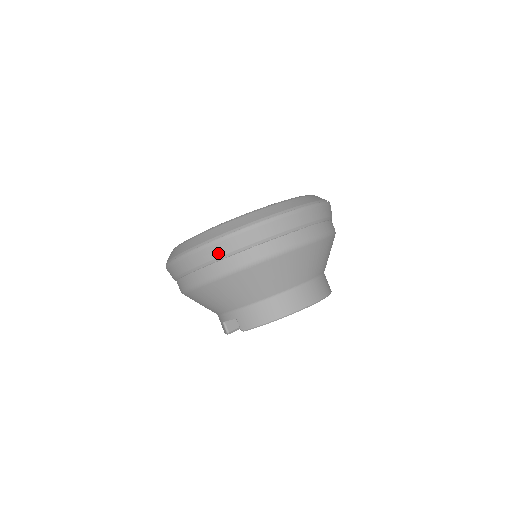
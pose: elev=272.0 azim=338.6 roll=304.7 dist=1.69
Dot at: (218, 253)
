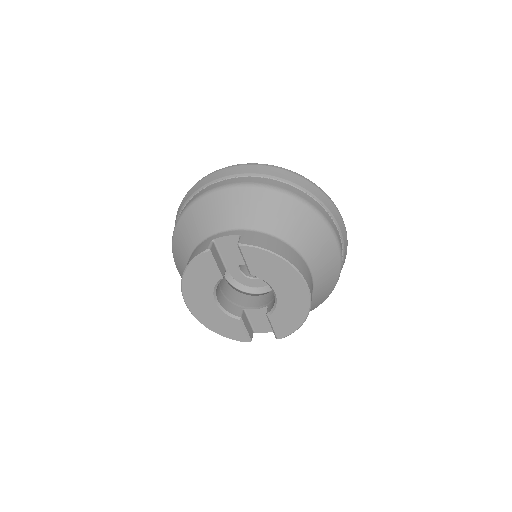
Dot at: (286, 177)
